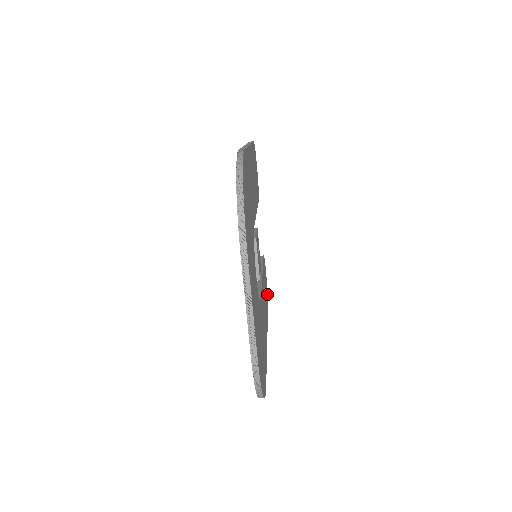
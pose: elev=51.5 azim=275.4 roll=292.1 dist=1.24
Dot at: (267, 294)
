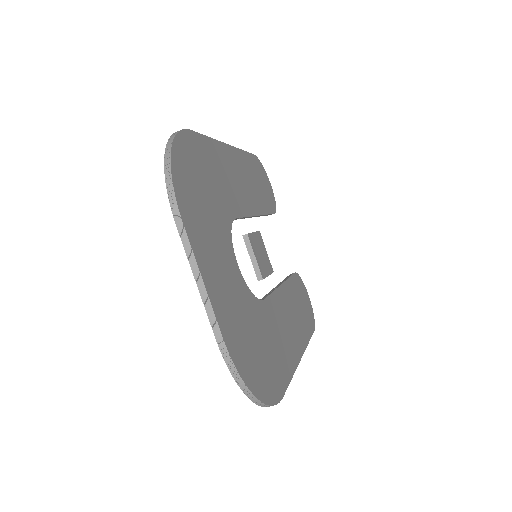
Dot at: (313, 317)
